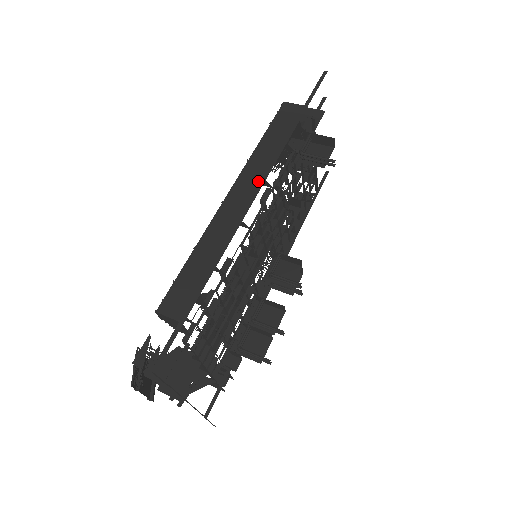
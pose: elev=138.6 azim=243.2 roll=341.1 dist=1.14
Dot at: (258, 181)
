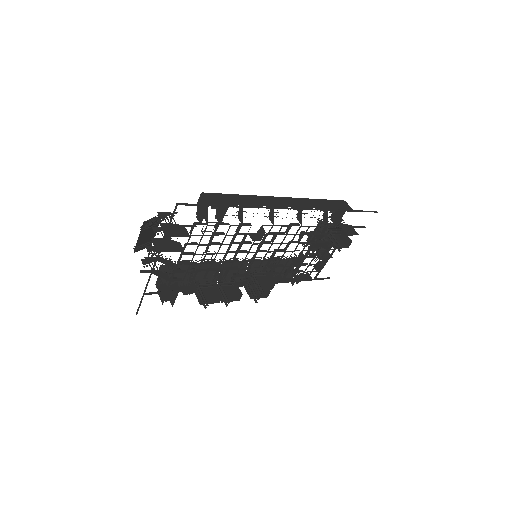
Dot at: (301, 207)
